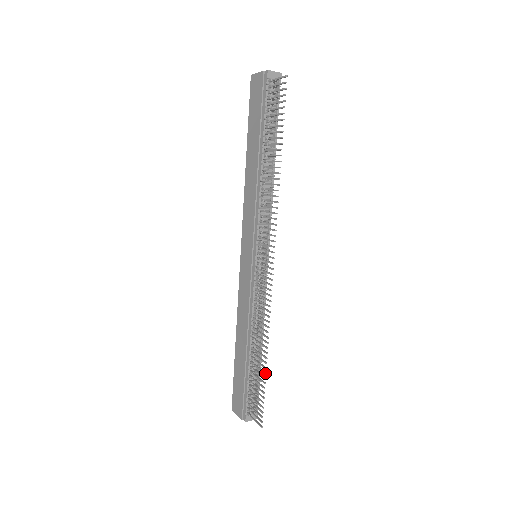
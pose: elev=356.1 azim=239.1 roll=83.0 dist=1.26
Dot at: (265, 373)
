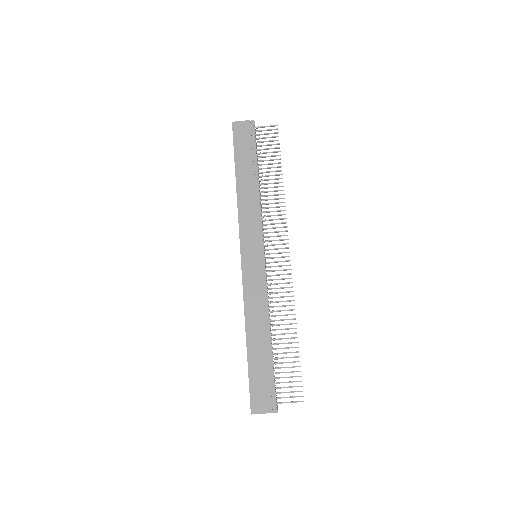
Dot at: (298, 347)
